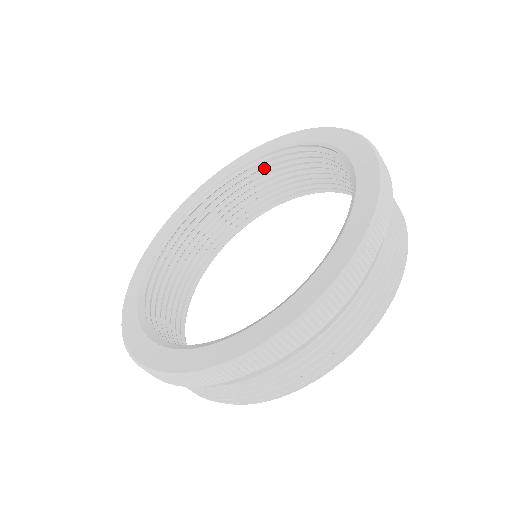
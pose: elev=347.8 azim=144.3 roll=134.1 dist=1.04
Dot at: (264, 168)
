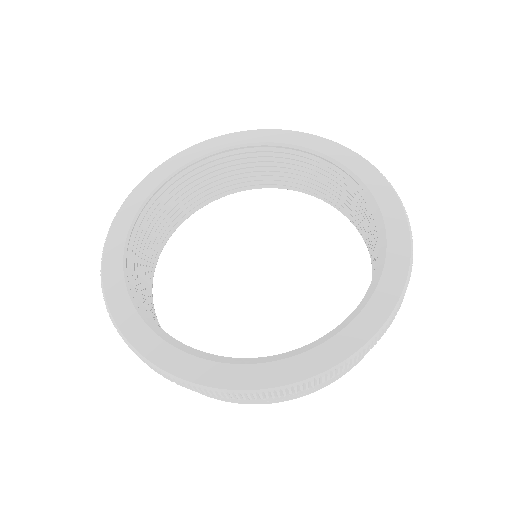
Dot at: (204, 169)
